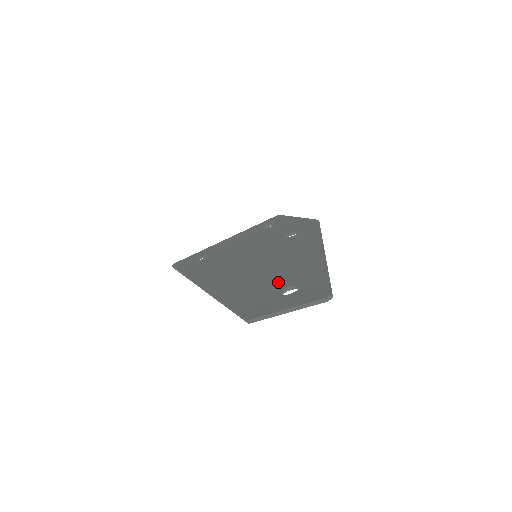
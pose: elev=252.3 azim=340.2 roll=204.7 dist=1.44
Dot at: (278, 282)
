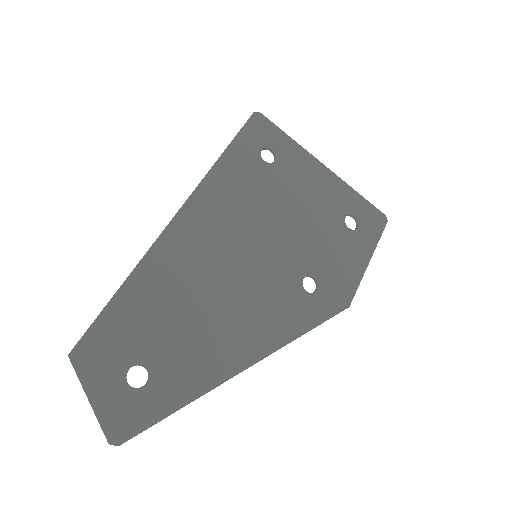
Dot at: (163, 346)
